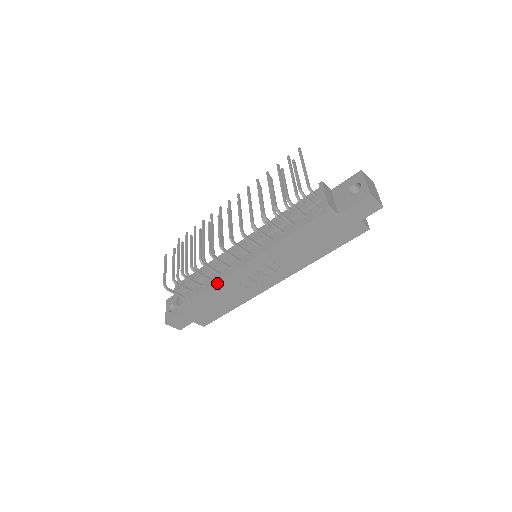
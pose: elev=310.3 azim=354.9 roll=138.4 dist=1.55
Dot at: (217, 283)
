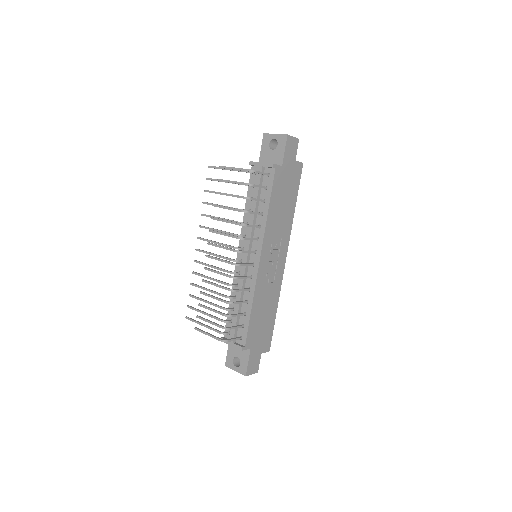
Dot at: (254, 297)
